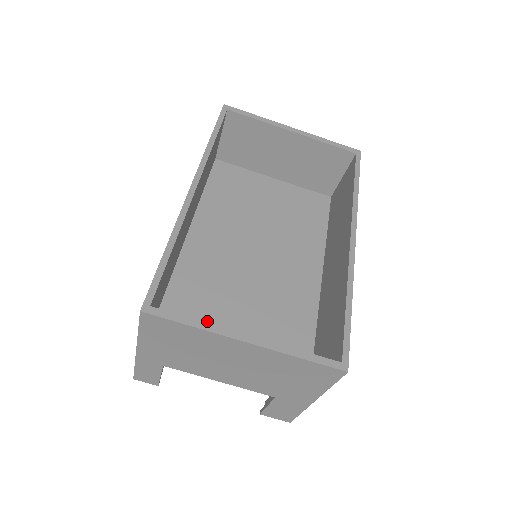
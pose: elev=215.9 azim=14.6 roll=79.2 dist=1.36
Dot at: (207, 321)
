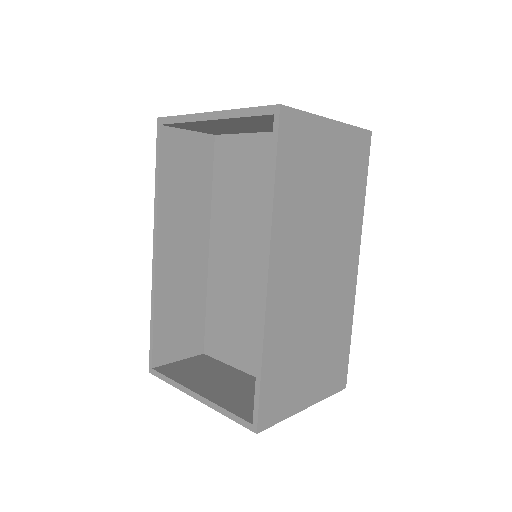
Dot at: (232, 331)
